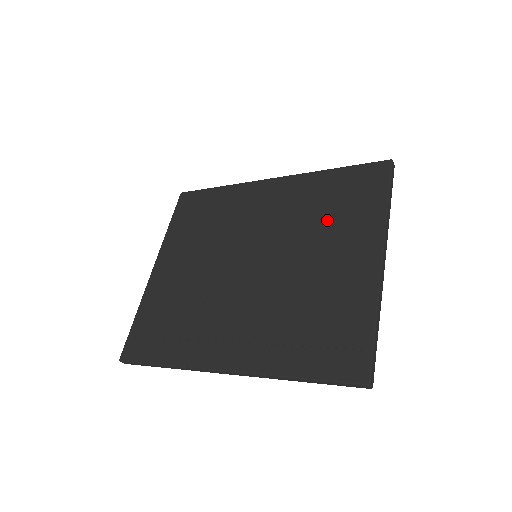
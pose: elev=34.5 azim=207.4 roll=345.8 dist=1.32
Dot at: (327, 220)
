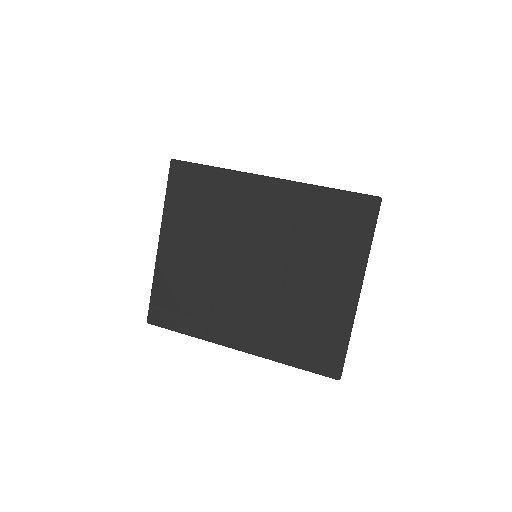
Dot at: (320, 245)
